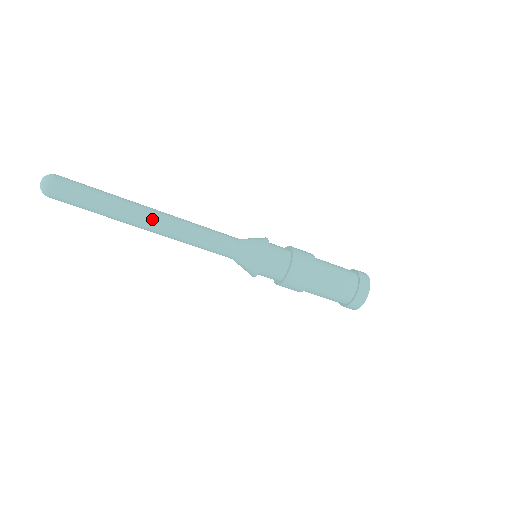
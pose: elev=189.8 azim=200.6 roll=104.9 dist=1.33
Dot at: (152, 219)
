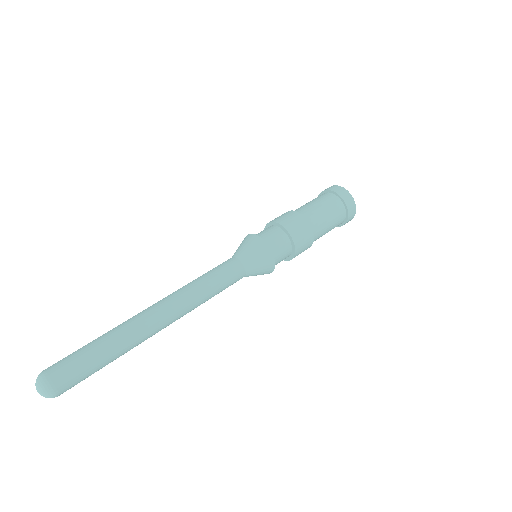
Dot at: (164, 322)
